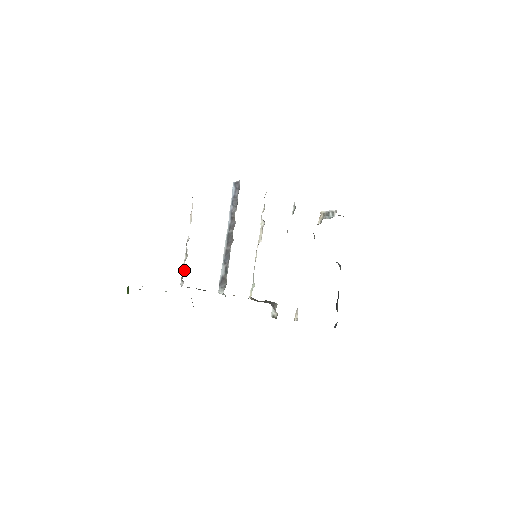
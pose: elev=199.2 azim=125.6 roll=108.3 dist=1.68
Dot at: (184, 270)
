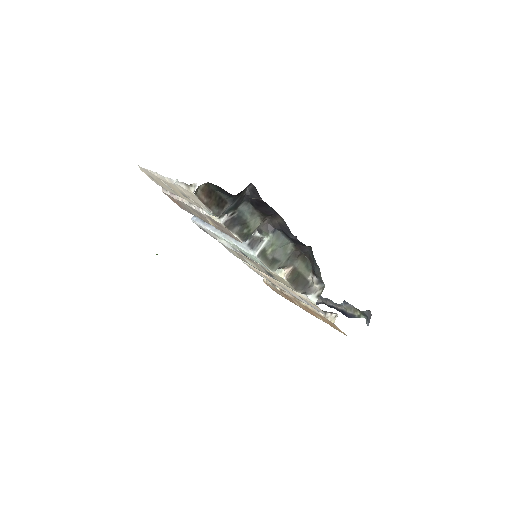
Dot at: occluded
